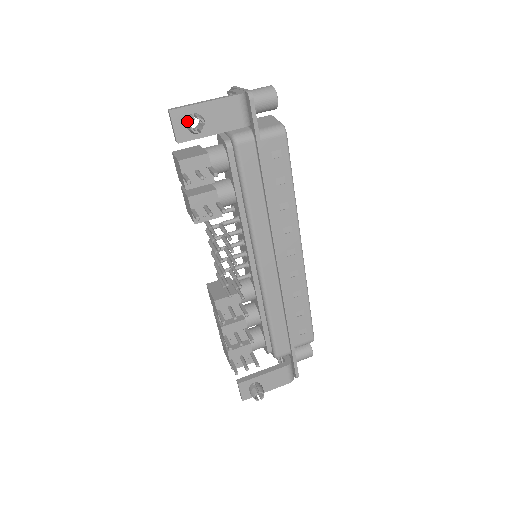
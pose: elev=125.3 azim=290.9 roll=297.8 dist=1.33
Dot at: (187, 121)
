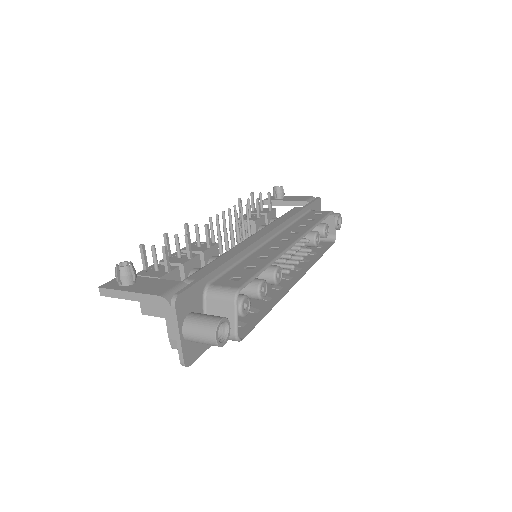
Dot at: occluded
